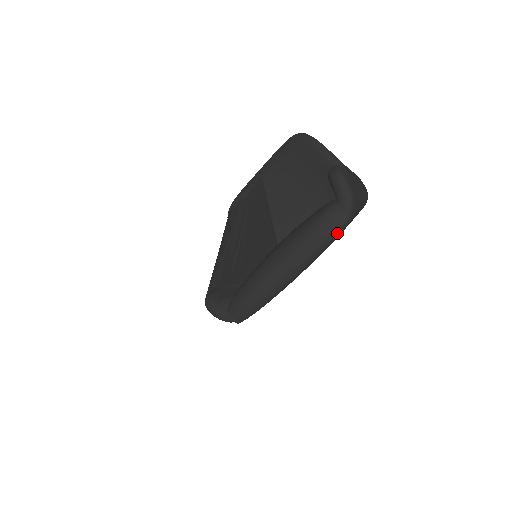
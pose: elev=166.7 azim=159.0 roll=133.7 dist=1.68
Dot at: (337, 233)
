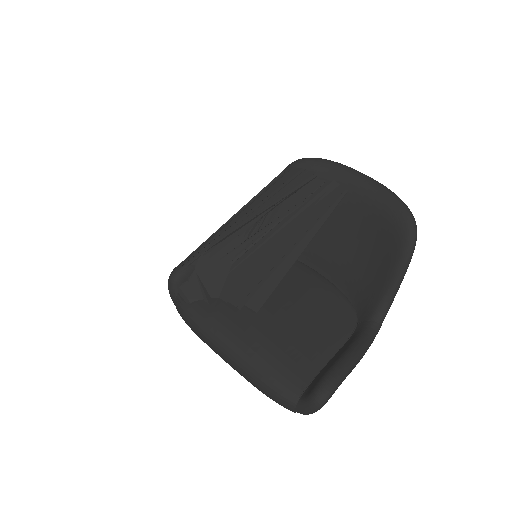
Dot at: occluded
